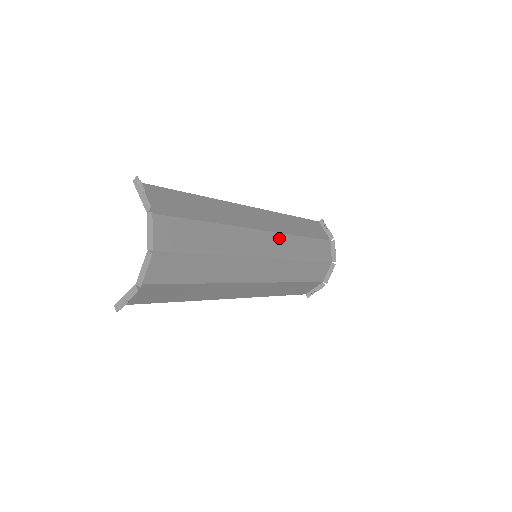
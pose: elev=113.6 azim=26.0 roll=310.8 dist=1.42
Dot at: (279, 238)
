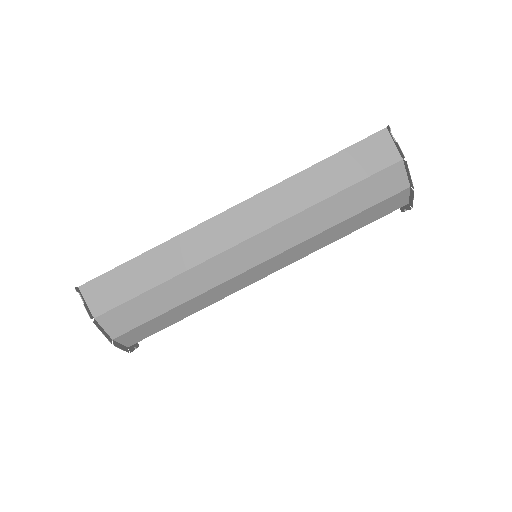
Dot at: (279, 230)
